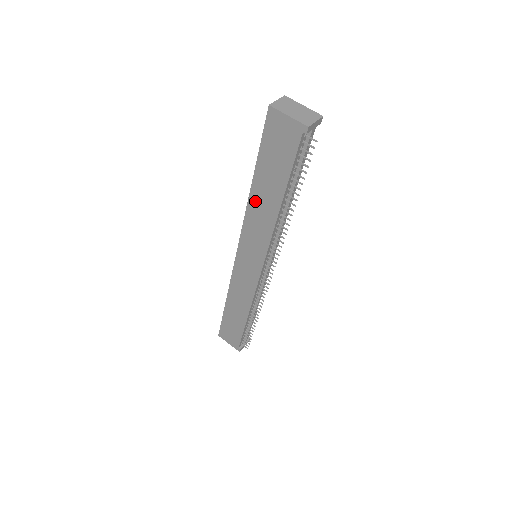
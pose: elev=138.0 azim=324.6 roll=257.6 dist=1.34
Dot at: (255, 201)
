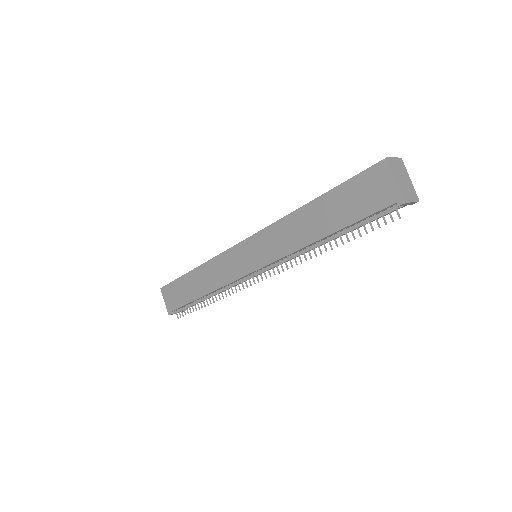
Dot at: (300, 217)
